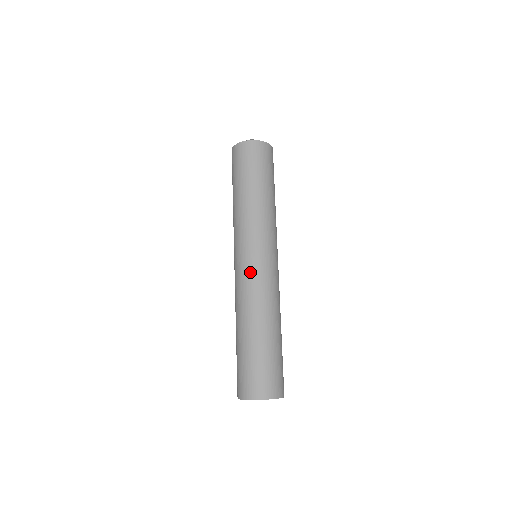
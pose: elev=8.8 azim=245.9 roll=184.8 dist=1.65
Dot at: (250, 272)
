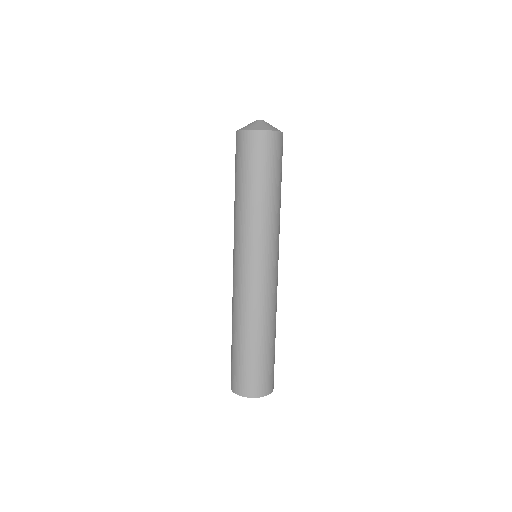
Dot at: (271, 281)
